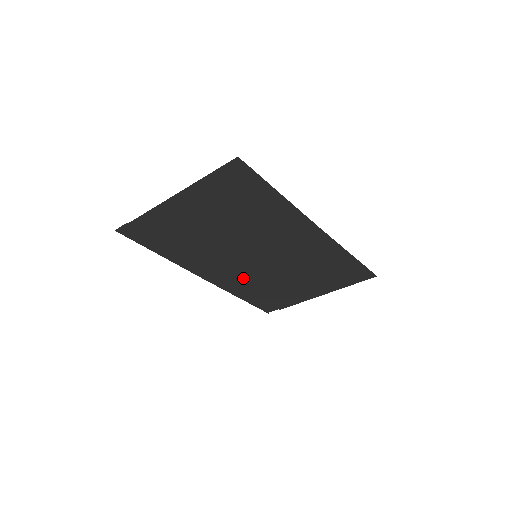
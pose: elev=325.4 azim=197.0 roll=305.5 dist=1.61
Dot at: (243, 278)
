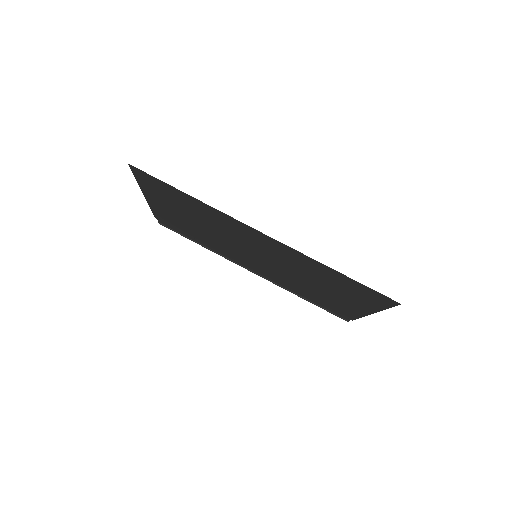
Dot at: (277, 277)
